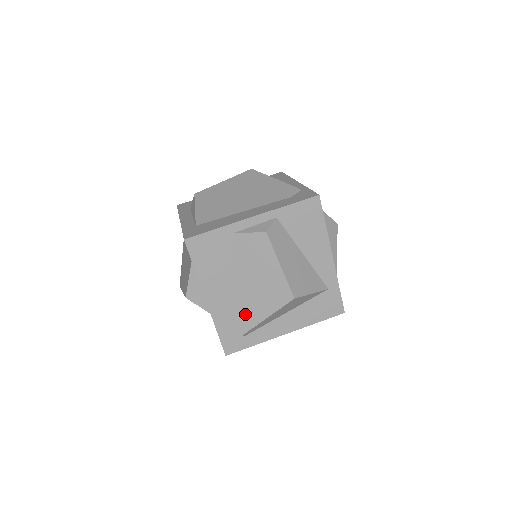
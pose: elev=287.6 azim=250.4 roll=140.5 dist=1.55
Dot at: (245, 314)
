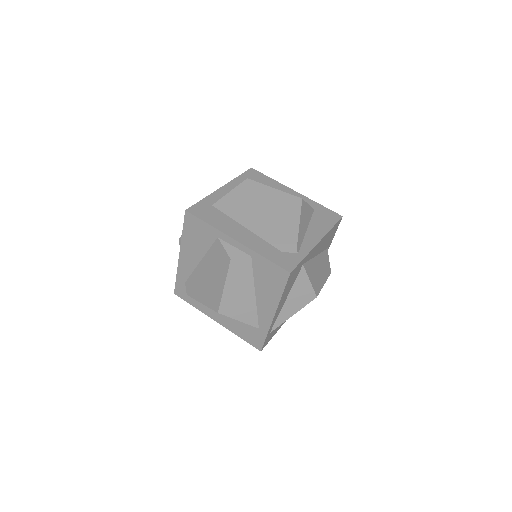
Dot at: (194, 286)
